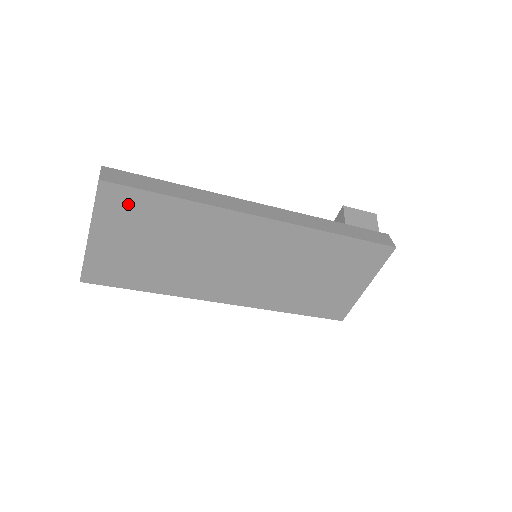
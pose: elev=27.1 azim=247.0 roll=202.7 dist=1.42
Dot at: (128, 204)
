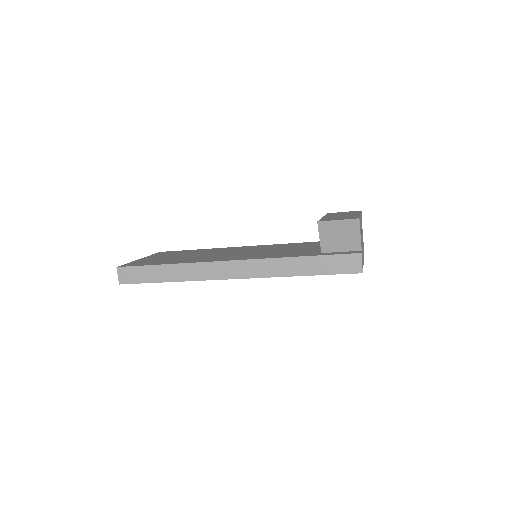
Dot at: occluded
